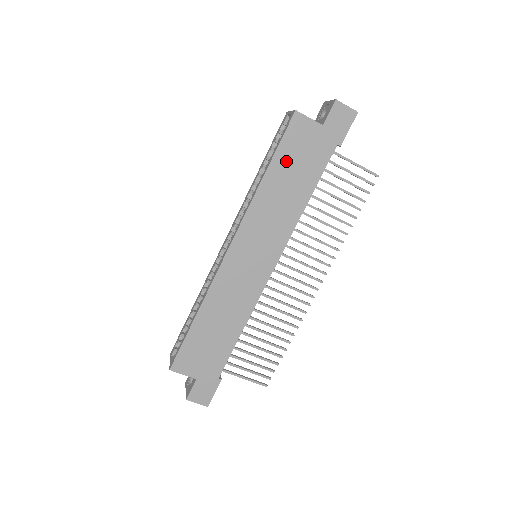
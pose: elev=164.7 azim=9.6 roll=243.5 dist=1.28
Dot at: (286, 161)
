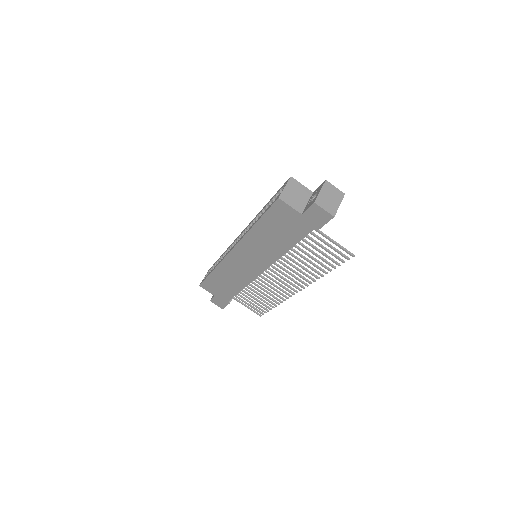
Dot at: (271, 224)
